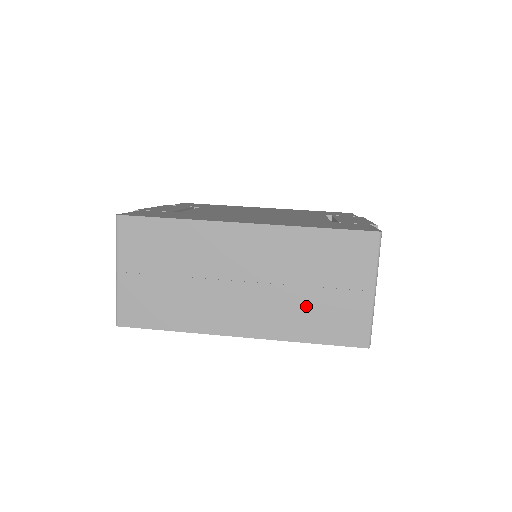
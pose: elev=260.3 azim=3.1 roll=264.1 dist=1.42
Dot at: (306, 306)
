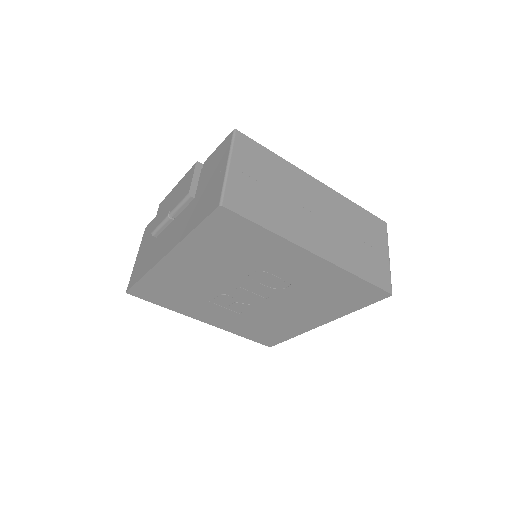
Dot at: (356, 250)
